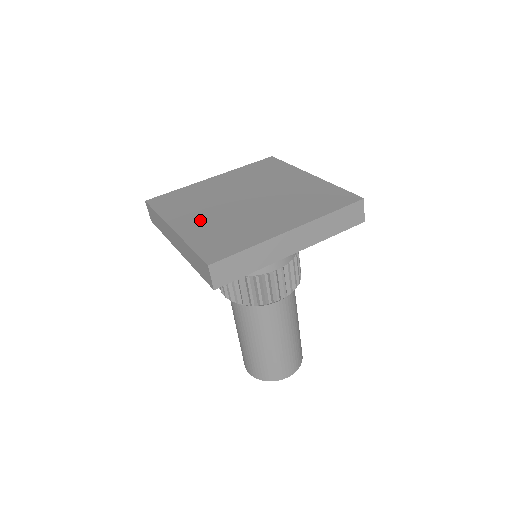
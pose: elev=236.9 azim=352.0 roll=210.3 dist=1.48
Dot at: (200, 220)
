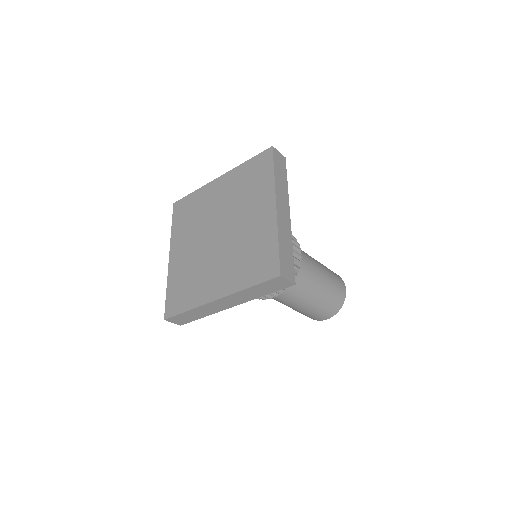
Dot at: (184, 254)
